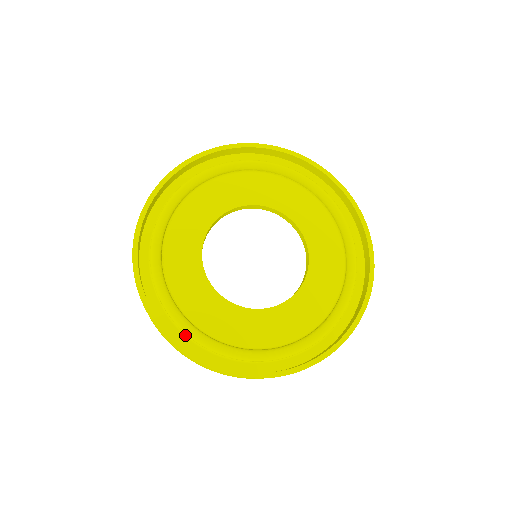
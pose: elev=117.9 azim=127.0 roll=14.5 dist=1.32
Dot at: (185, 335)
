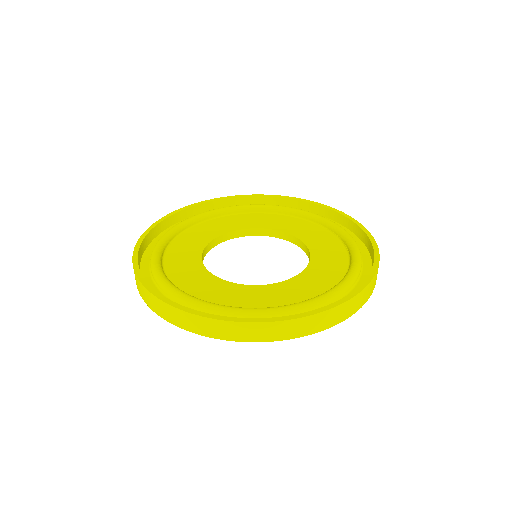
Dot at: (150, 268)
